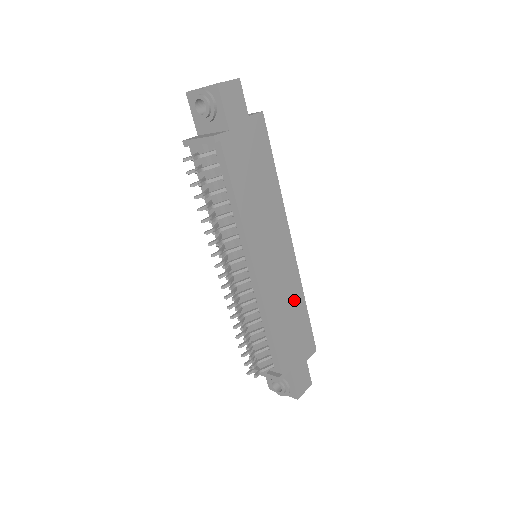
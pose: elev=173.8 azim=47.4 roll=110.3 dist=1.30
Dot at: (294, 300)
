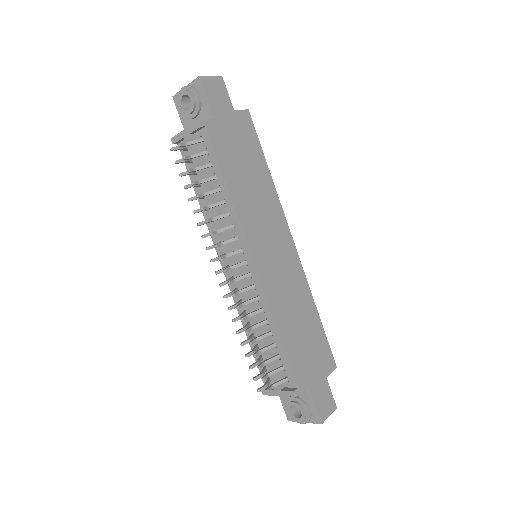
Dot at: (303, 304)
